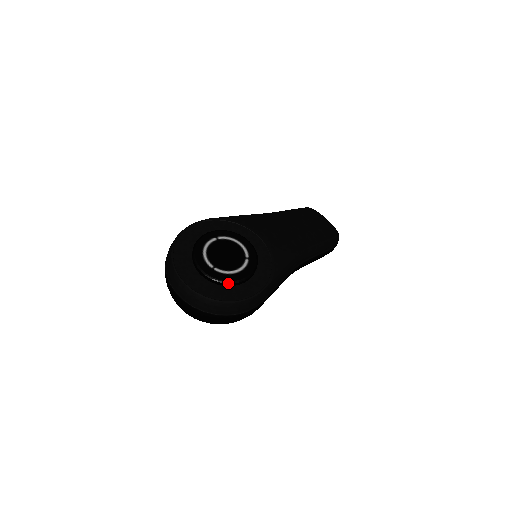
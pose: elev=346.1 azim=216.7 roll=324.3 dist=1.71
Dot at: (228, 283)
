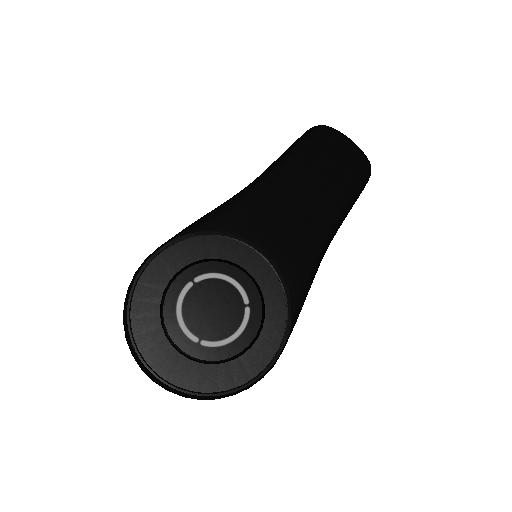
Dot at: (227, 361)
